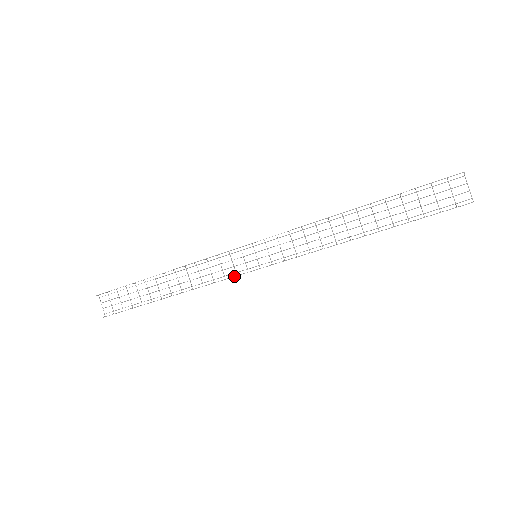
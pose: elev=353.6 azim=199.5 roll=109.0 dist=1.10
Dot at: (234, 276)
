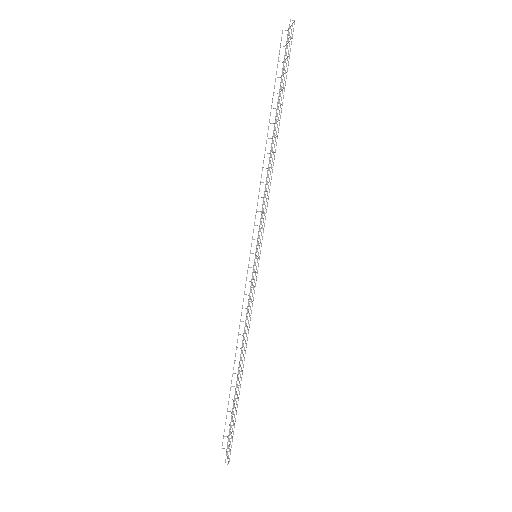
Dot at: occluded
